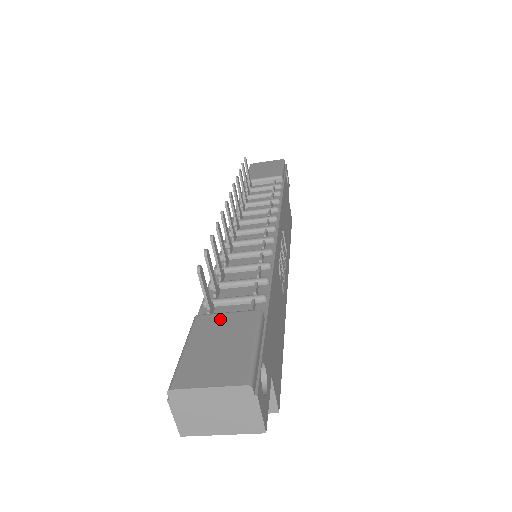
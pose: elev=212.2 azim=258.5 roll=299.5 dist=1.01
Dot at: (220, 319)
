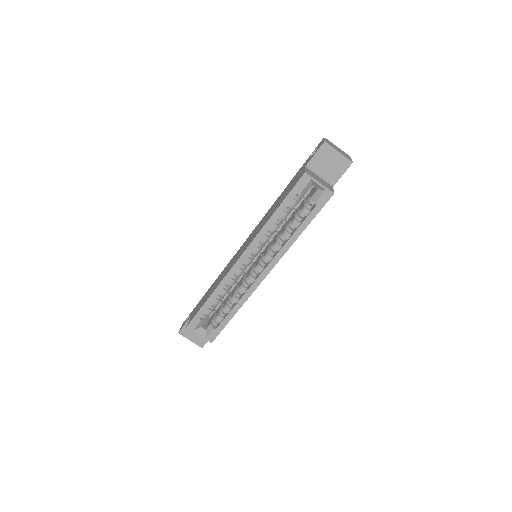
Dot at: occluded
